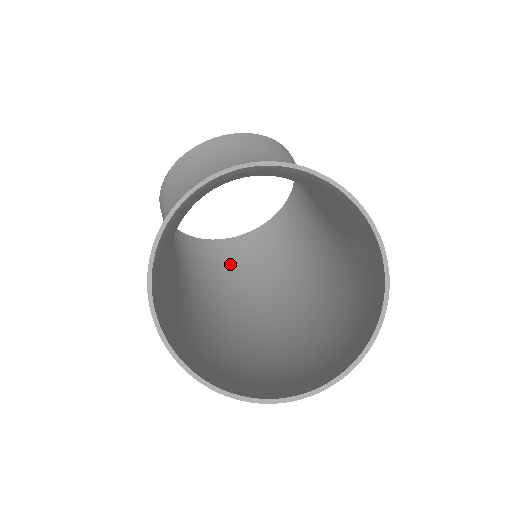
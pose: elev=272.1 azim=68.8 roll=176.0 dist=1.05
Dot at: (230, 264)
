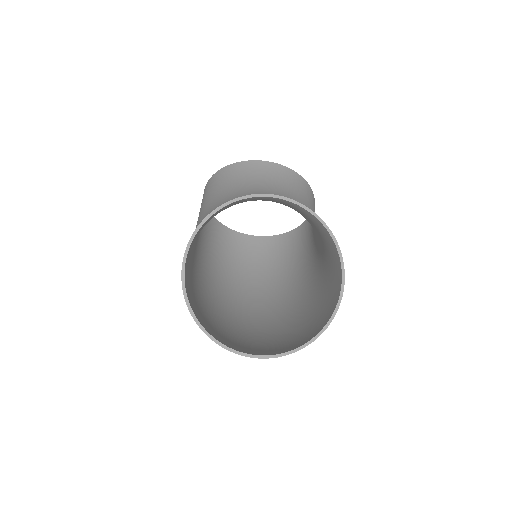
Dot at: (228, 250)
